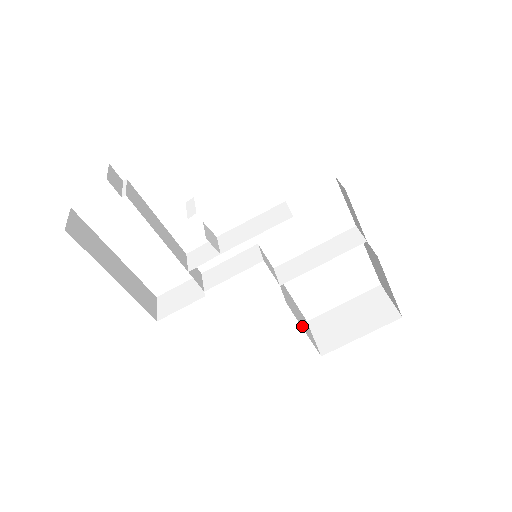
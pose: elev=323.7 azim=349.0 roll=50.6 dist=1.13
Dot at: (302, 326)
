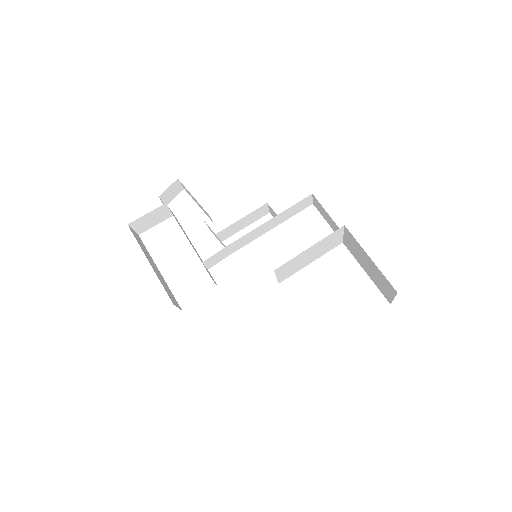
Dot at: occluded
